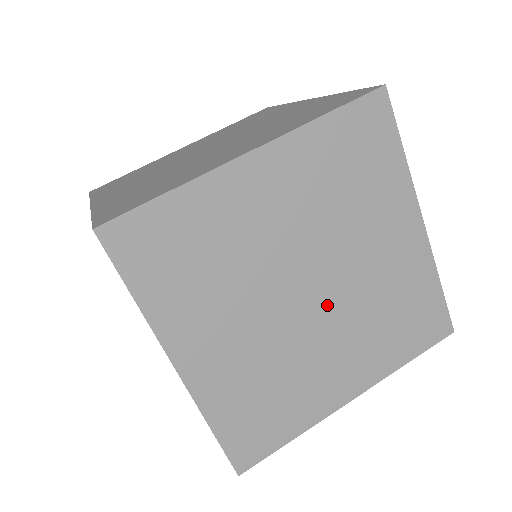
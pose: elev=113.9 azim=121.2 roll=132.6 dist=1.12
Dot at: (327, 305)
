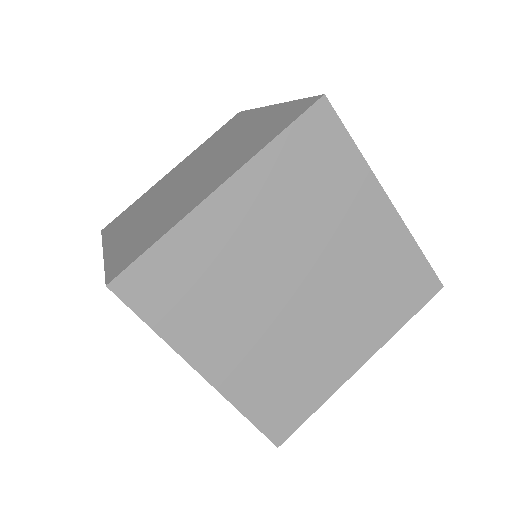
Dot at: (319, 294)
